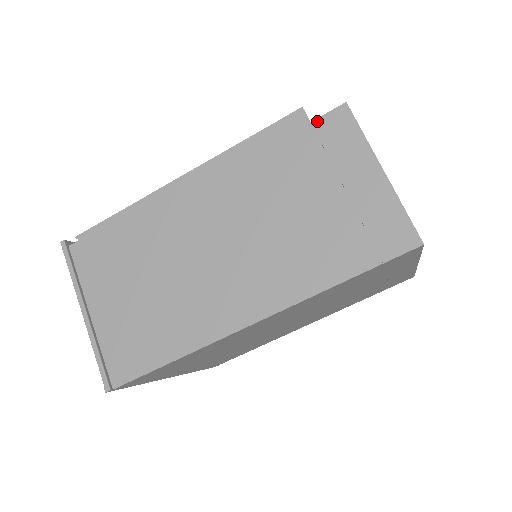
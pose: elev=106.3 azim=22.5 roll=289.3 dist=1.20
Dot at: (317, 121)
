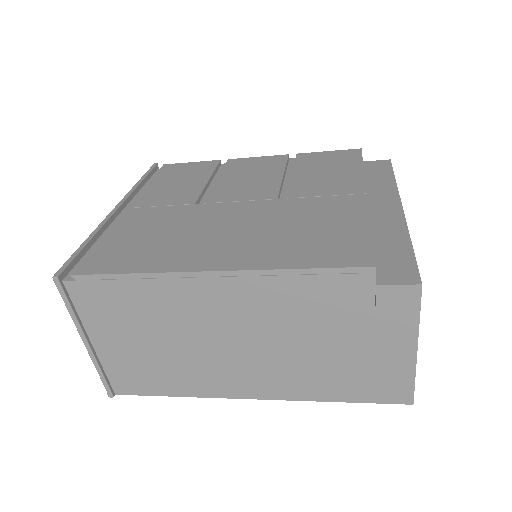
Dot at: (383, 288)
